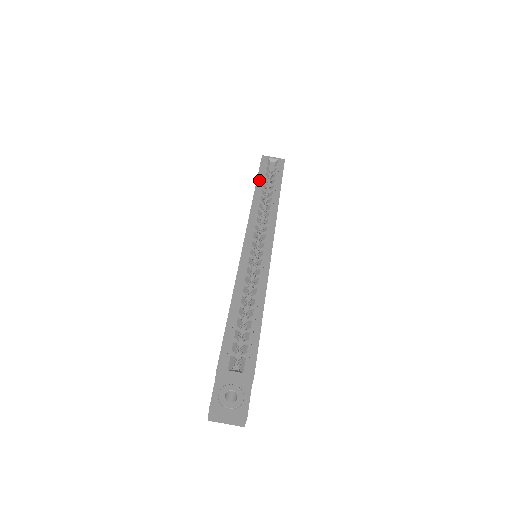
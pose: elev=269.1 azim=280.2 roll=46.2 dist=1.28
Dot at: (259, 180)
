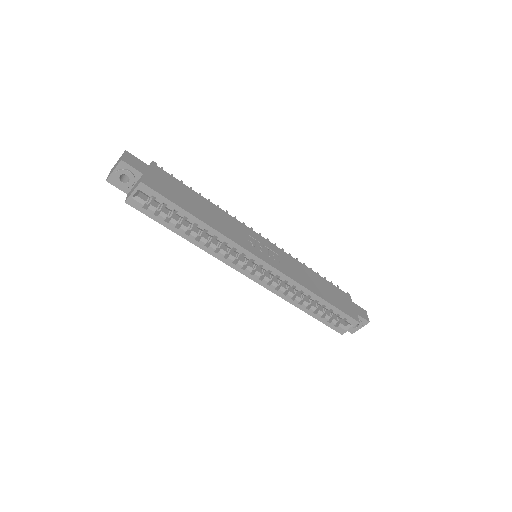
Dot at: (173, 230)
